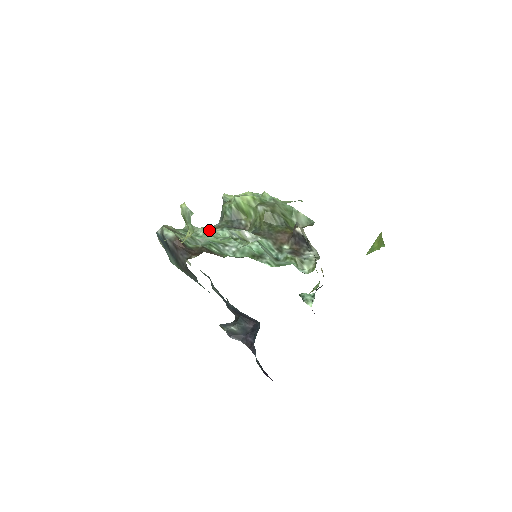
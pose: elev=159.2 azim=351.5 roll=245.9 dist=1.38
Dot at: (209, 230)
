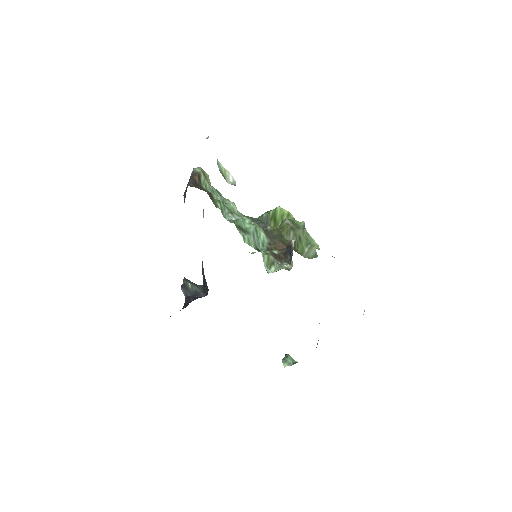
Dot at: (236, 207)
